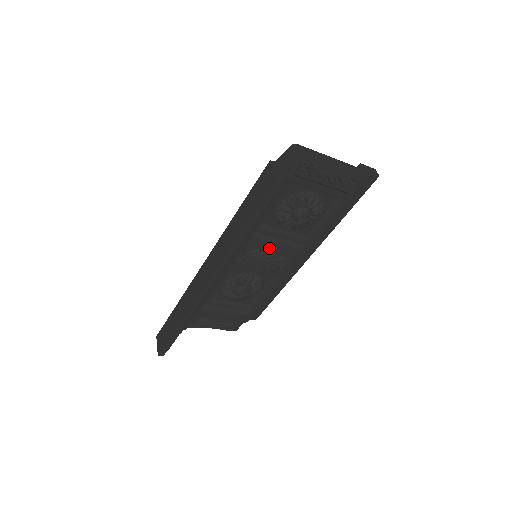
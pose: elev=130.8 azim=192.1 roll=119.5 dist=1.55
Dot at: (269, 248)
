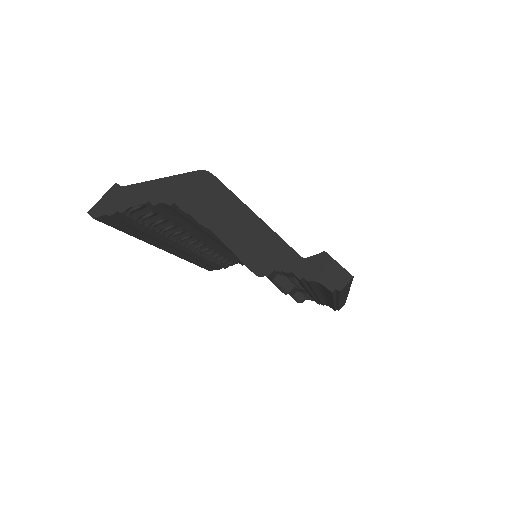
Dot at: occluded
